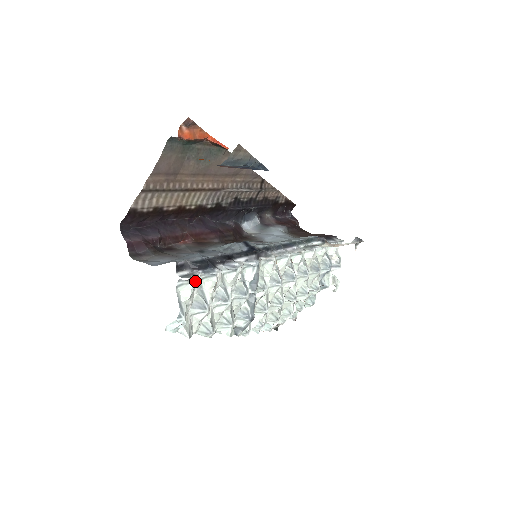
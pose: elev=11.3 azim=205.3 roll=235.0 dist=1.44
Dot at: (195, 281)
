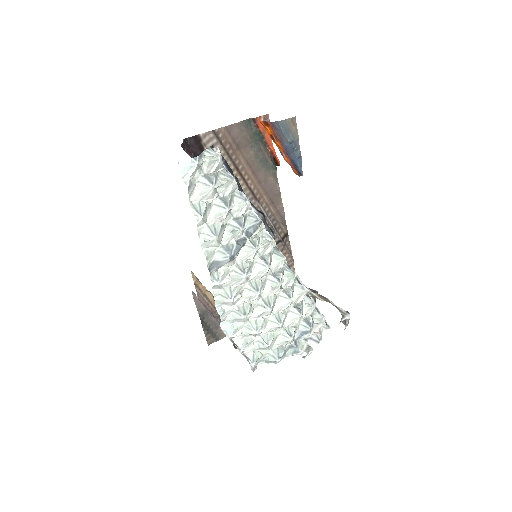
Dot at: (219, 158)
